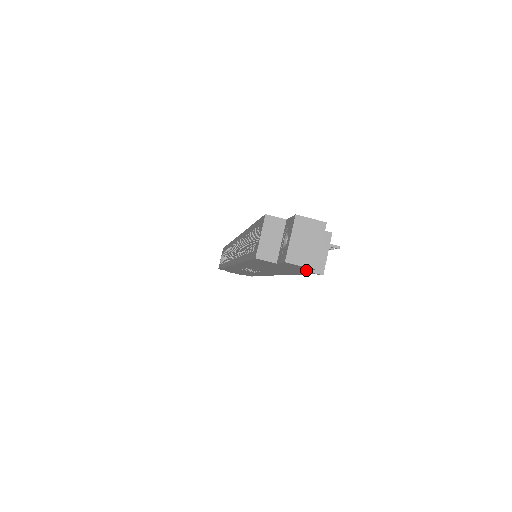
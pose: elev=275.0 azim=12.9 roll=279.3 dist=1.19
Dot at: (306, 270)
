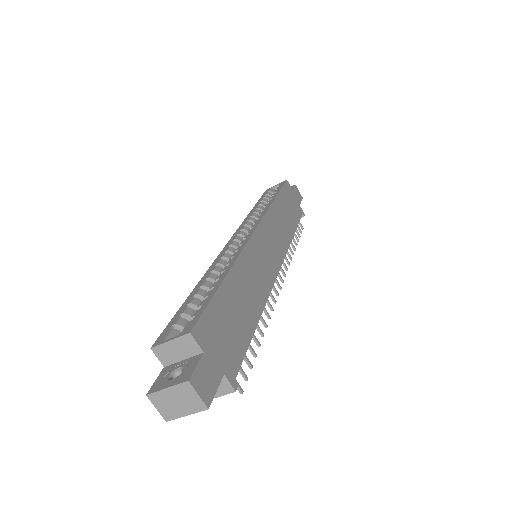
Dot at: occluded
